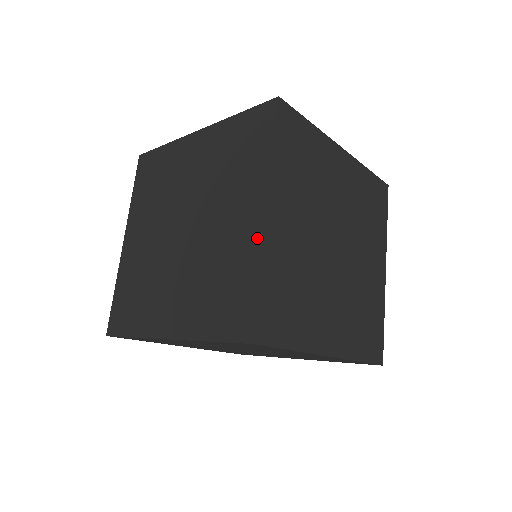
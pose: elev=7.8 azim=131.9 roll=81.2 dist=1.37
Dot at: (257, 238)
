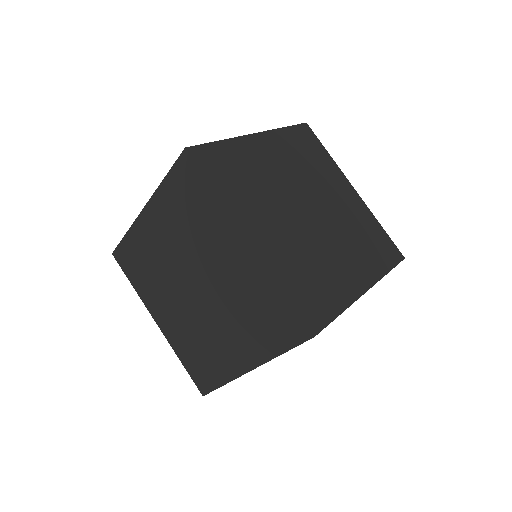
Dot at: occluded
